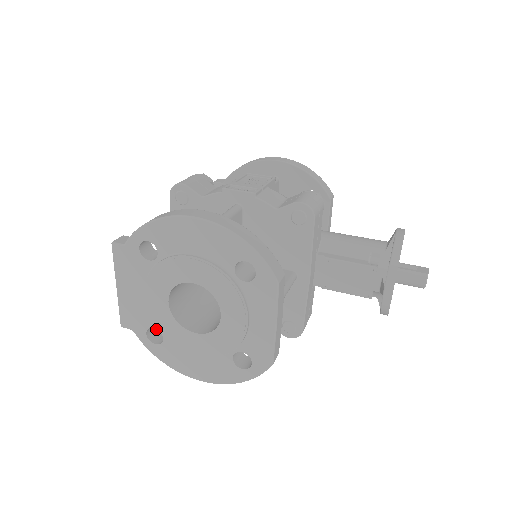
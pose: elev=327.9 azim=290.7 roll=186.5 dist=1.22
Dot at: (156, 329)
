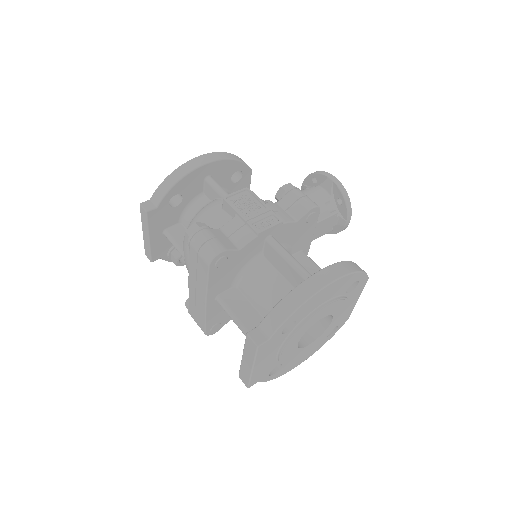
Dot at: occluded
